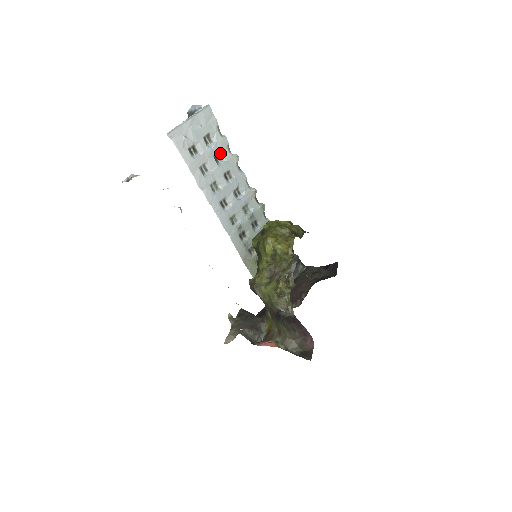
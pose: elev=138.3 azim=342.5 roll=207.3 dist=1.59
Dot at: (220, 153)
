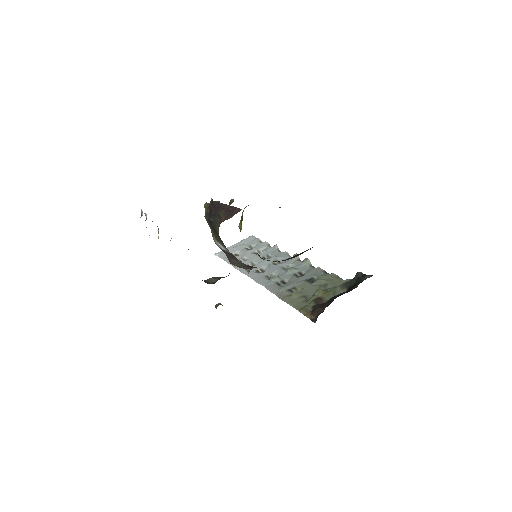
Dot at: (261, 251)
